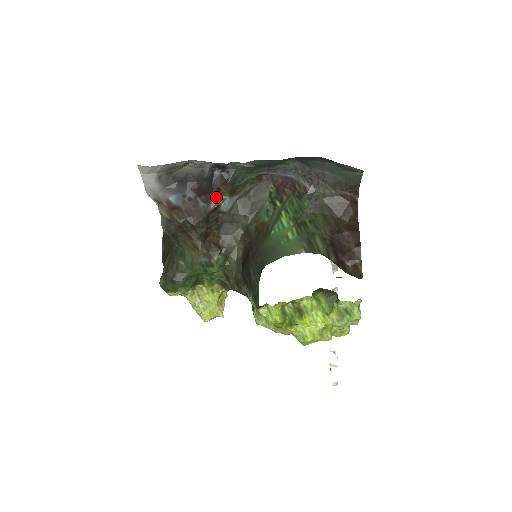
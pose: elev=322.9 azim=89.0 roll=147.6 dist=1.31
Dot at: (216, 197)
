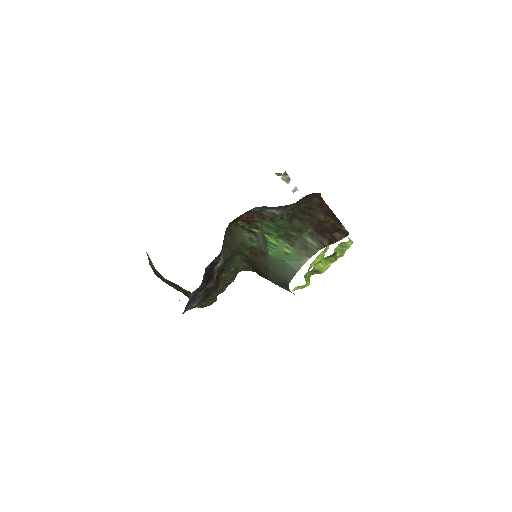
Dot at: (214, 271)
